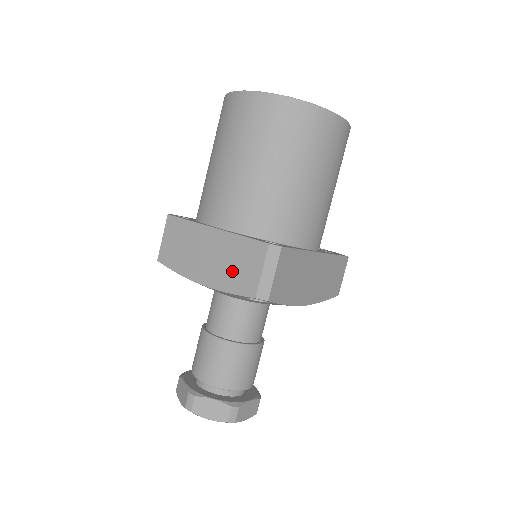
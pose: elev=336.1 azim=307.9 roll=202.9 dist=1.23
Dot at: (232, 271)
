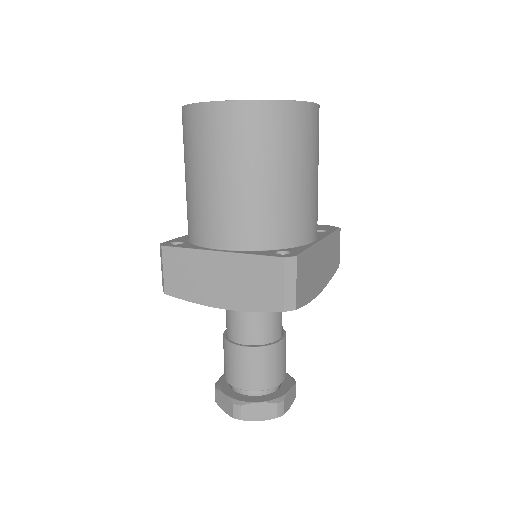
Dot at: (252, 290)
